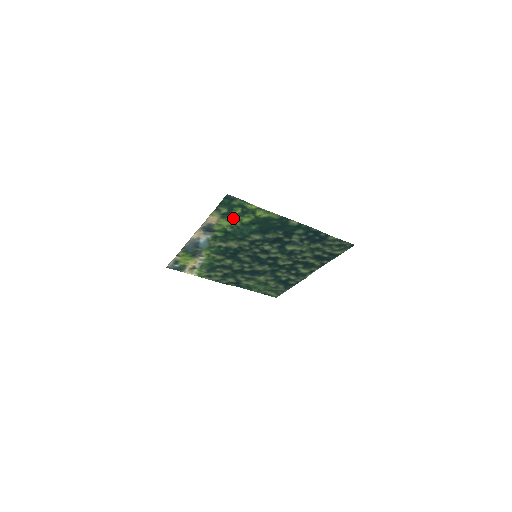
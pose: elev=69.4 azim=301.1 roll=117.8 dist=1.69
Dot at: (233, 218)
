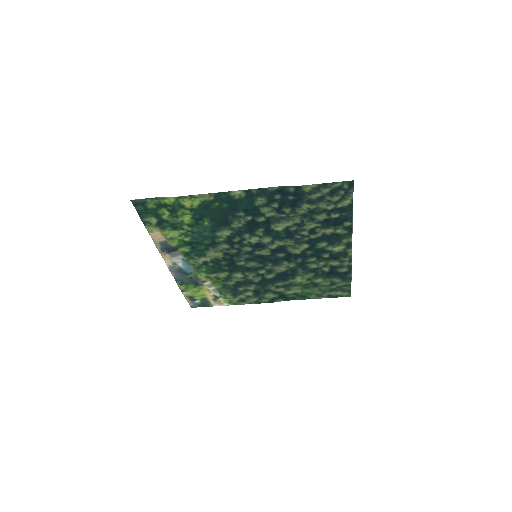
Dot at: (173, 224)
